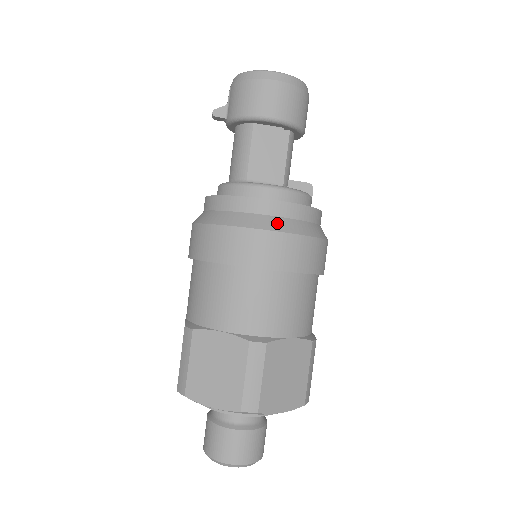
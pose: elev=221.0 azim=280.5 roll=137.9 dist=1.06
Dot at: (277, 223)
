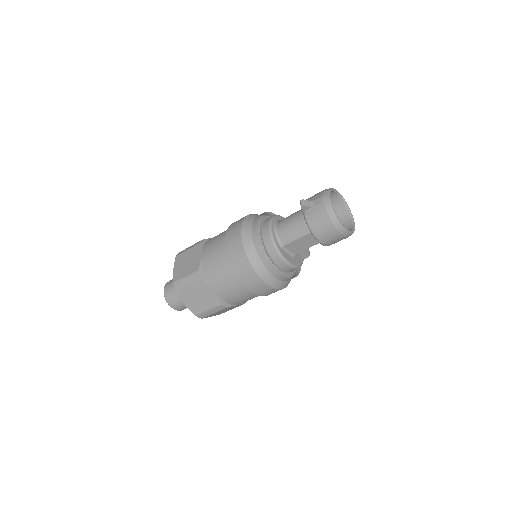
Dot at: (275, 282)
